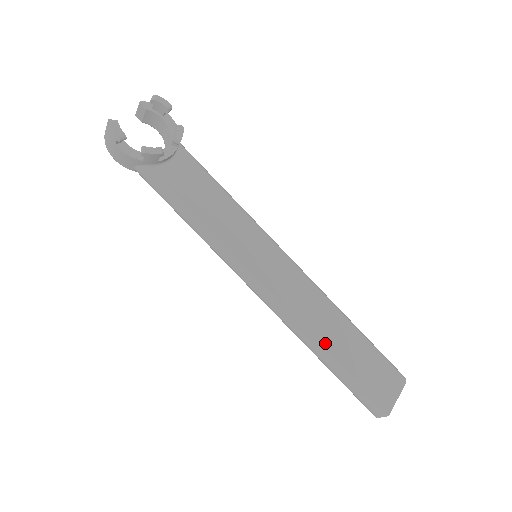
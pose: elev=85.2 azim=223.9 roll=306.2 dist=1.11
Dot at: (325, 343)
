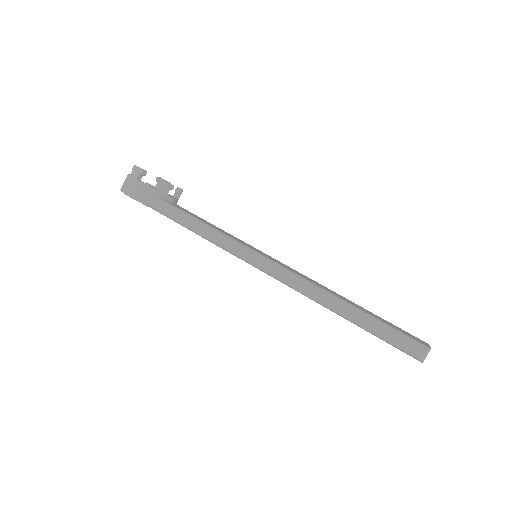
Dot at: (341, 298)
